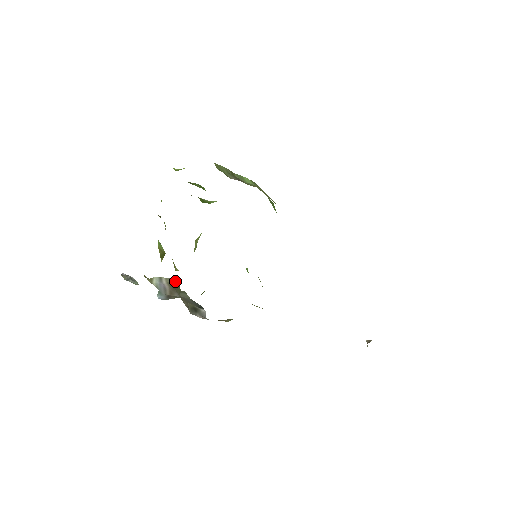
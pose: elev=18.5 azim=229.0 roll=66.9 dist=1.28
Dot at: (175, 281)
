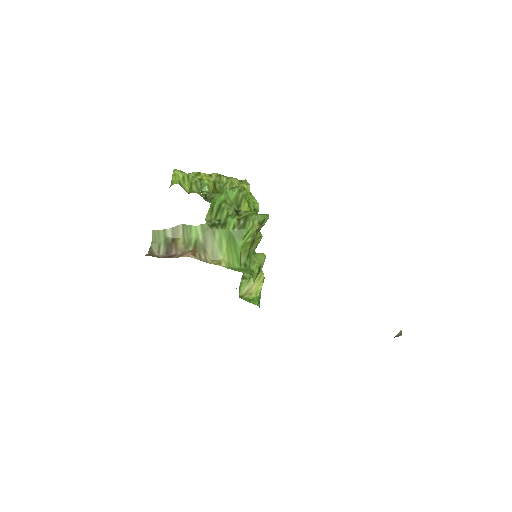
Dot at: occluded
